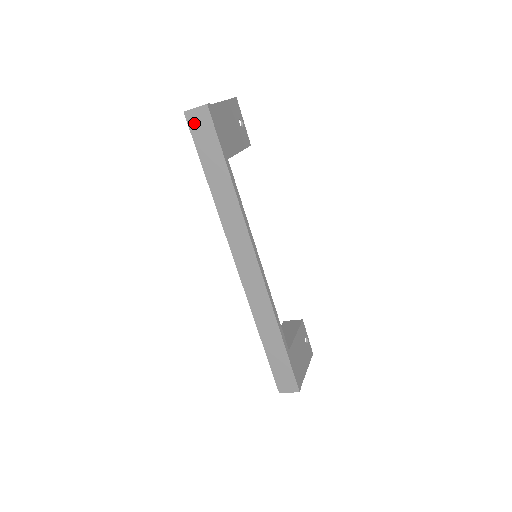
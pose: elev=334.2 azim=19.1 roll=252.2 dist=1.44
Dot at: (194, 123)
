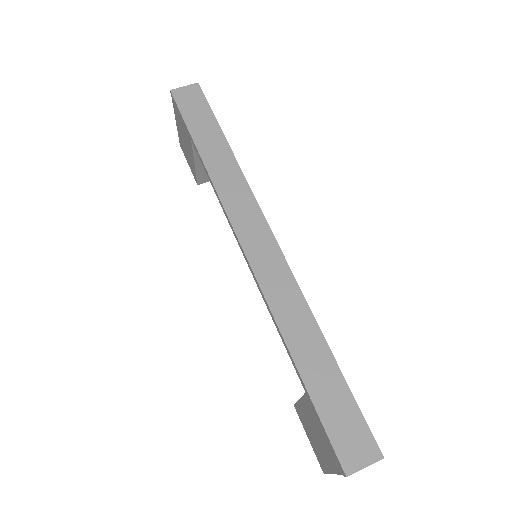
Dot at: (182, 98)
